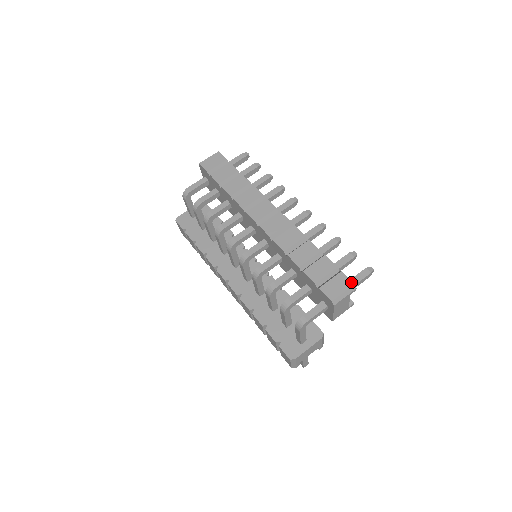
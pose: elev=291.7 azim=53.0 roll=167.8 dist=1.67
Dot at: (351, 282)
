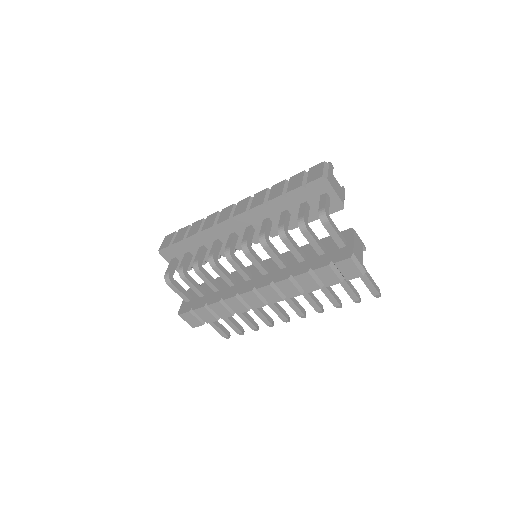
Dot at: (321, 163)
